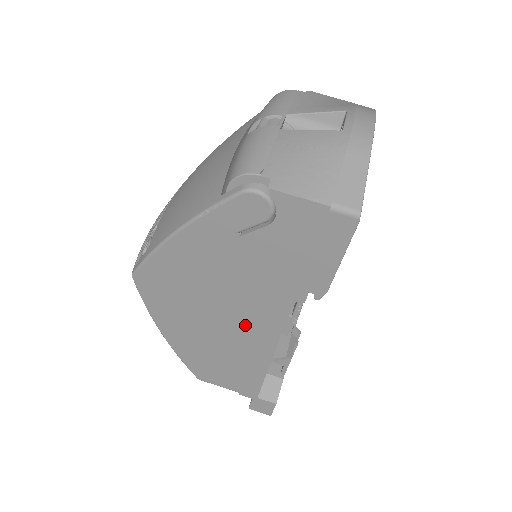
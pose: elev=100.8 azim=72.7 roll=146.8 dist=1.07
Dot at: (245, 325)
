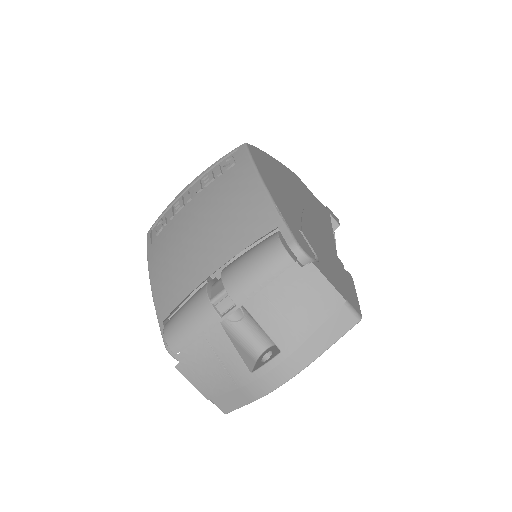
Dot at: occluded
